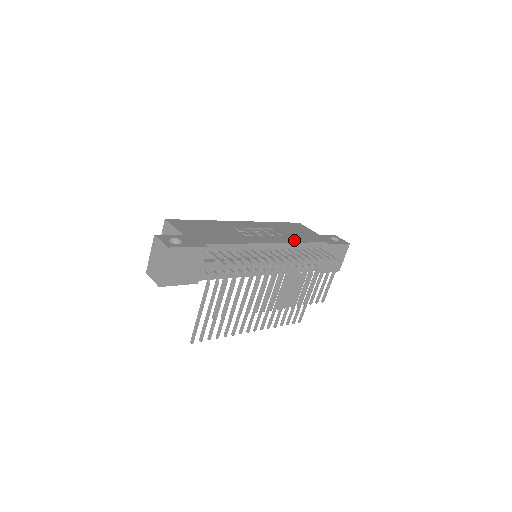
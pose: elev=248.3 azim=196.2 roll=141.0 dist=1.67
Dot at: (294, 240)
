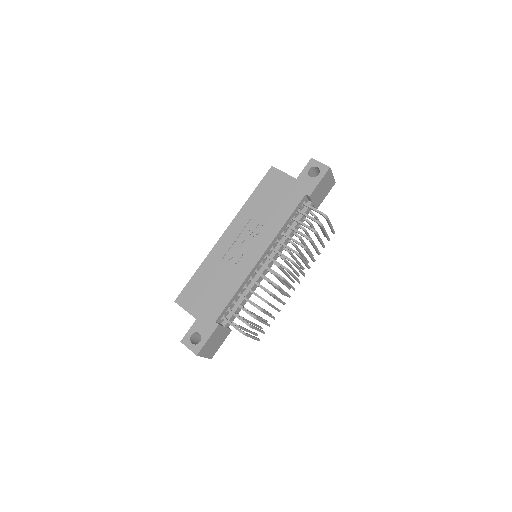
Dot at: (276, 227)
